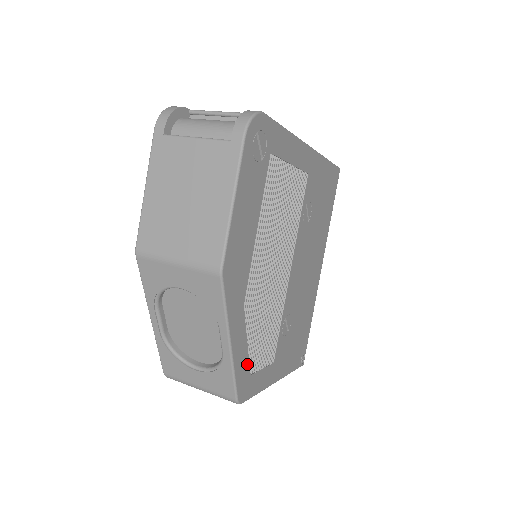
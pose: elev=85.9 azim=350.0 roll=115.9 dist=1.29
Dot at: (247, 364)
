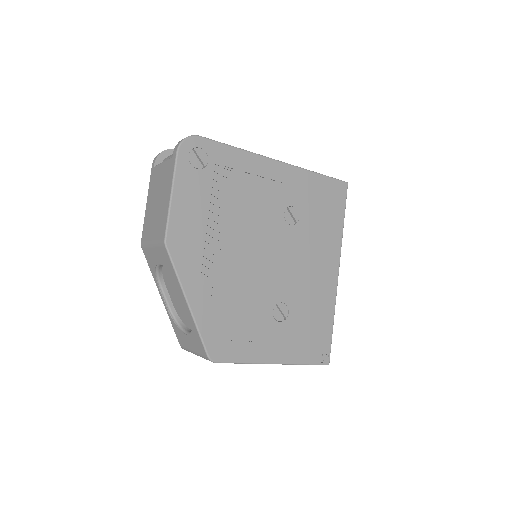
Dot at: (217, 328)
